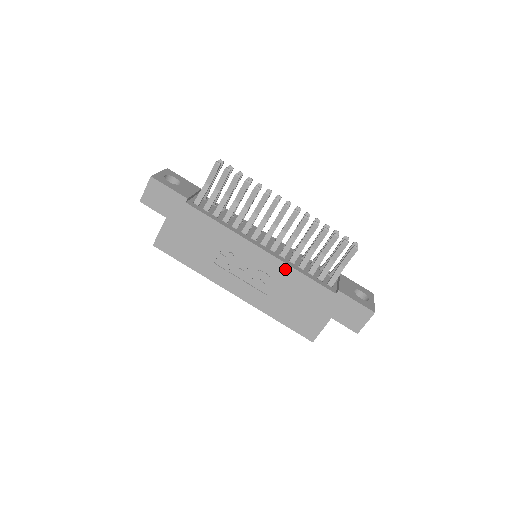
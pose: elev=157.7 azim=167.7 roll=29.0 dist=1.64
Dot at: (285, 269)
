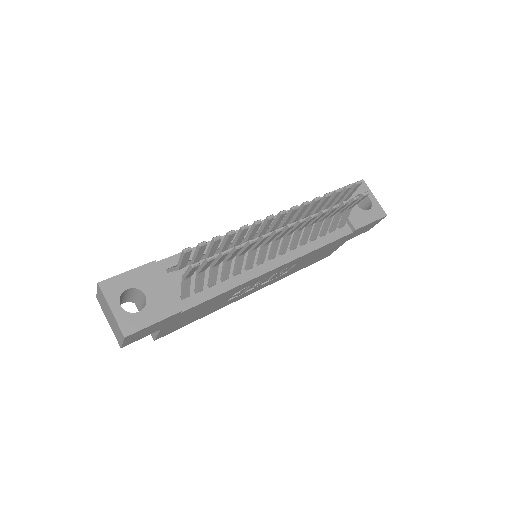
Dot at: (303, 257)
